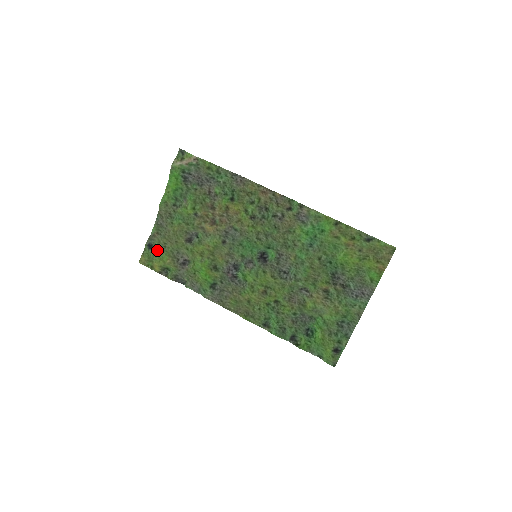
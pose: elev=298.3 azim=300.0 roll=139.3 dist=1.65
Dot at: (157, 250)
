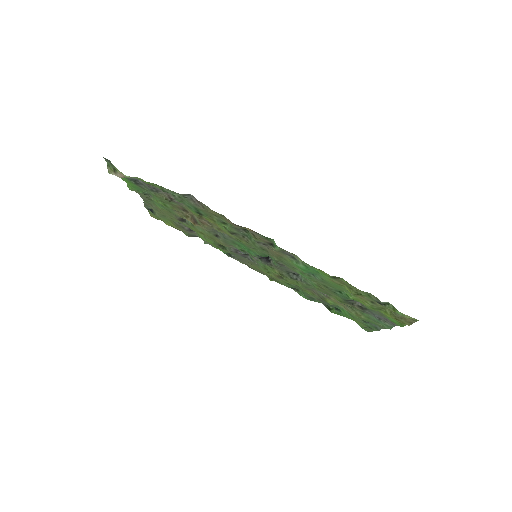
Dot at: (159, 216)
